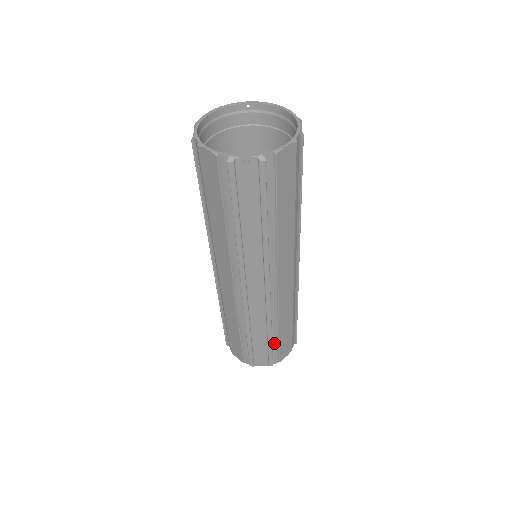
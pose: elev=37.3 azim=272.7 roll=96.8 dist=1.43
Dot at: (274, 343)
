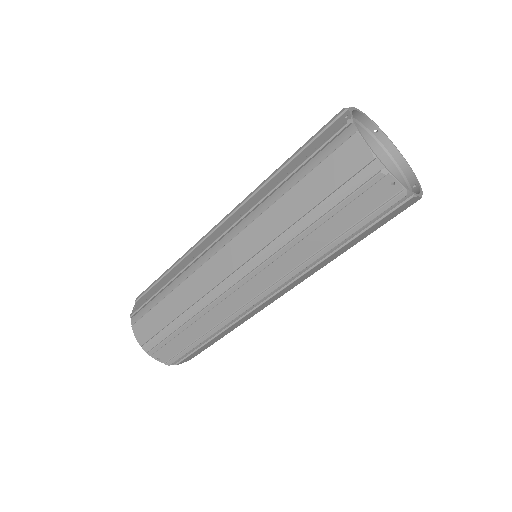
Dot at: (196, 346)
